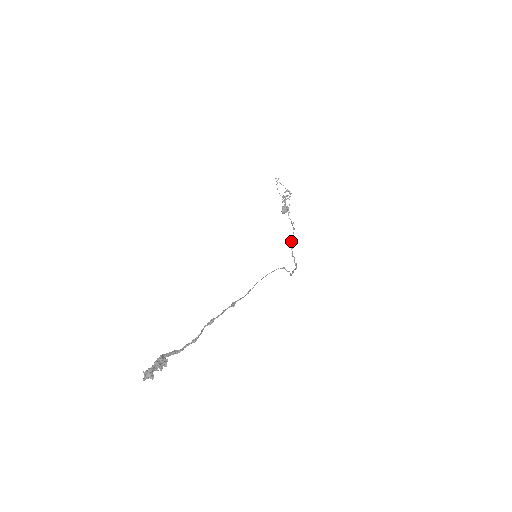
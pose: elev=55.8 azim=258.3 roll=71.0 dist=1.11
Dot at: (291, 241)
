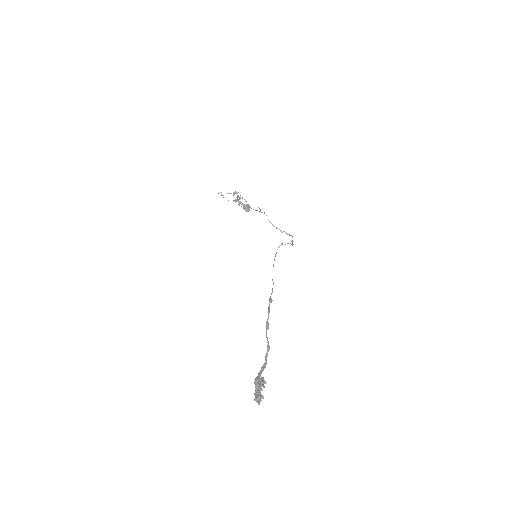
Dot at: (271, 223)
